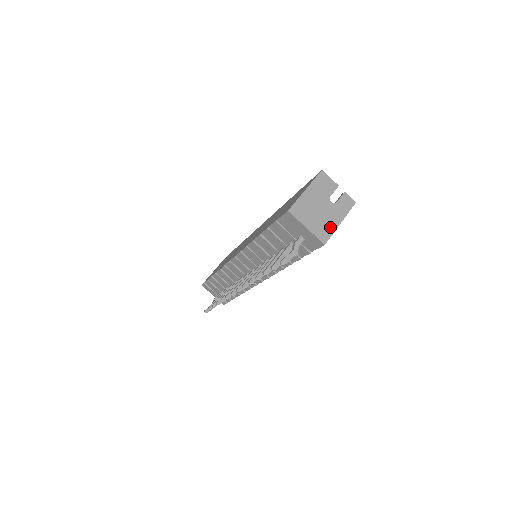
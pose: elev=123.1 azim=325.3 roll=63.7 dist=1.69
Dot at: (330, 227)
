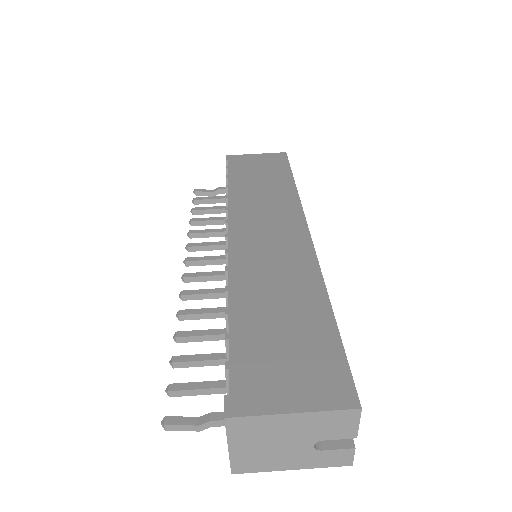
Dot at: (268, 465)
